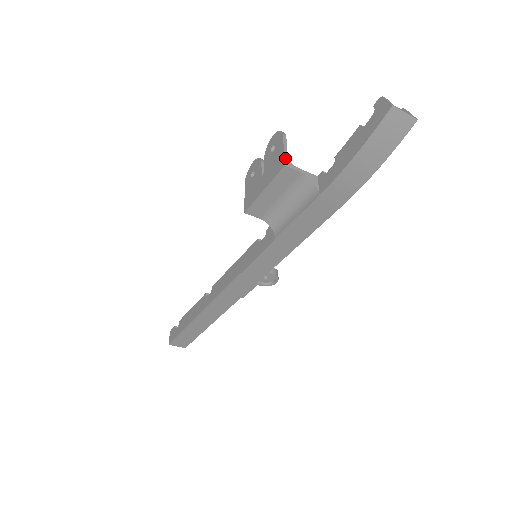
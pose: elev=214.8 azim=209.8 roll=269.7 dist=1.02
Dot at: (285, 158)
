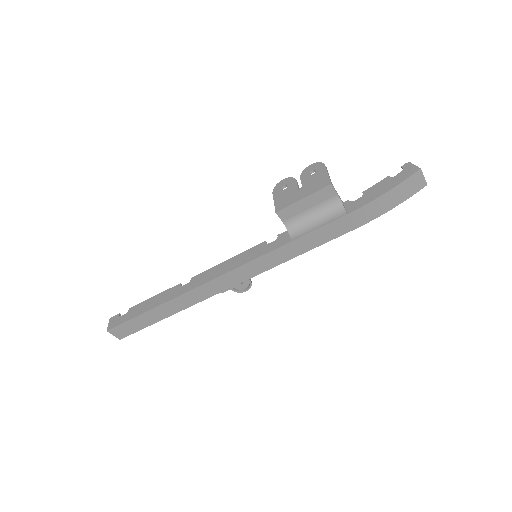
Dot at: (330, 180)
